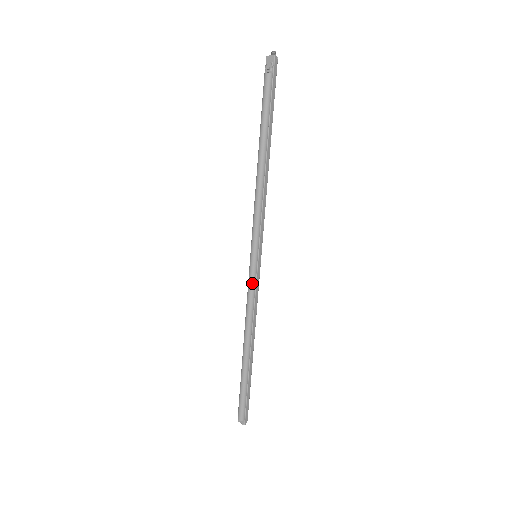
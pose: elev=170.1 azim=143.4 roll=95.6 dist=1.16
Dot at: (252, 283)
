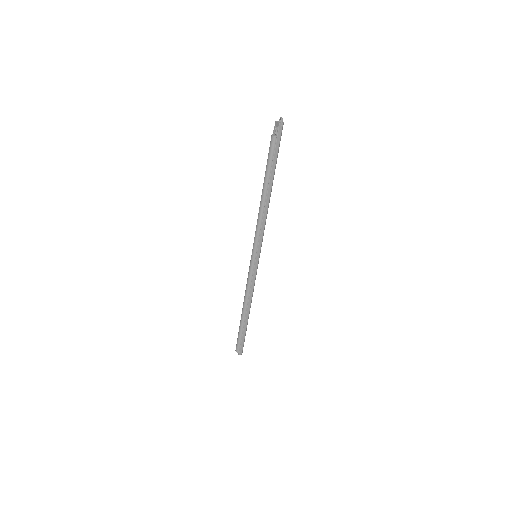
Dot at: (250, 273)
